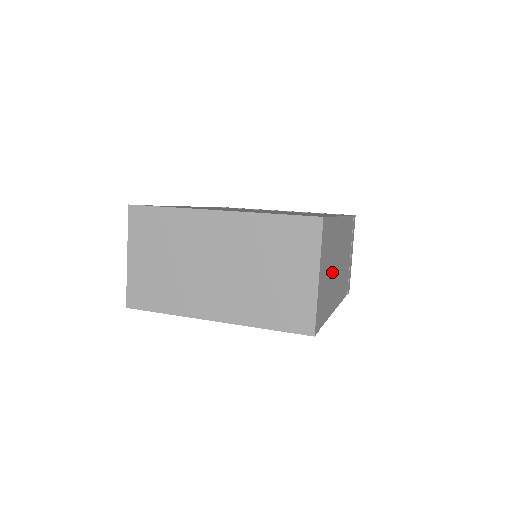
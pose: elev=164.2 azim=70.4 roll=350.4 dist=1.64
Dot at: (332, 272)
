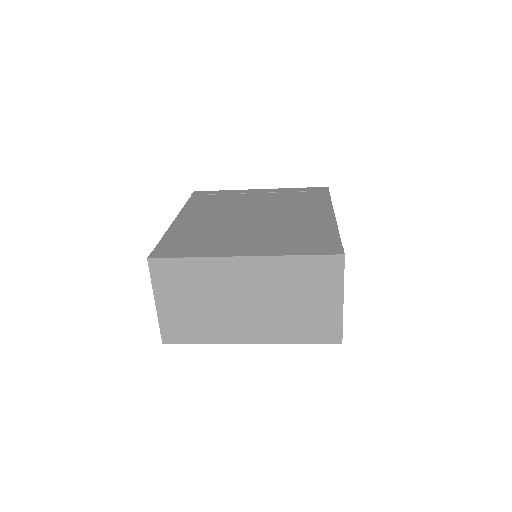
Dot at: occluded
